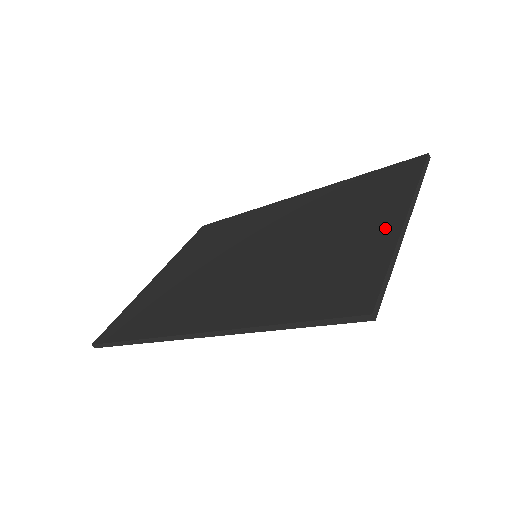
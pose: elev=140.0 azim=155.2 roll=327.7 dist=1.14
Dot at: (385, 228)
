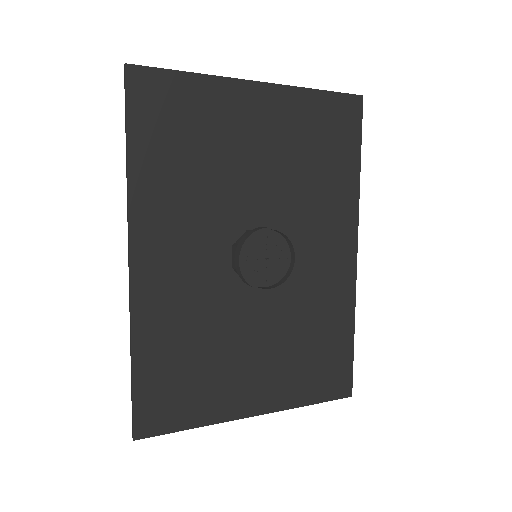
Dot at: (242, 98)
